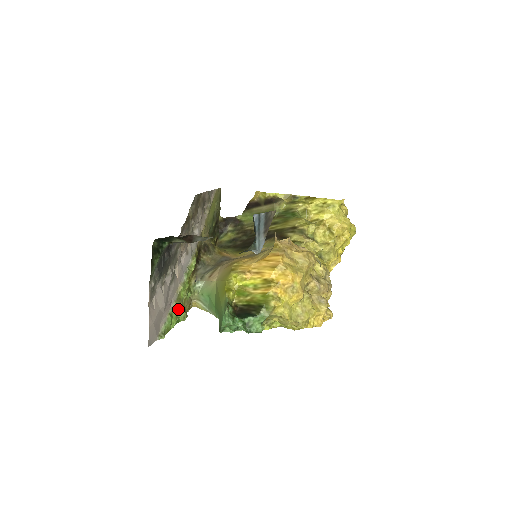
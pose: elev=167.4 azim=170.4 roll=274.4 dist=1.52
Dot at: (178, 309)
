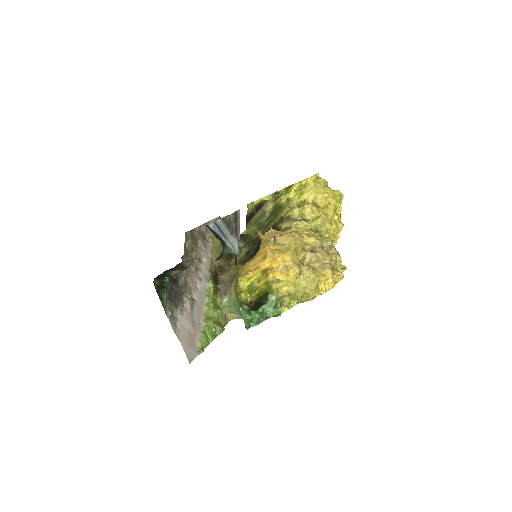
Dot at: (210, 326)
